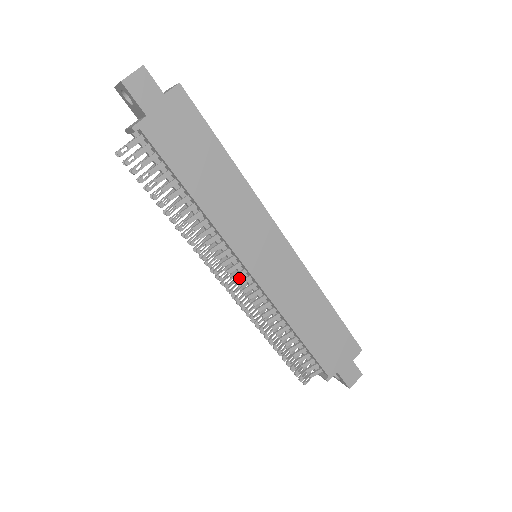
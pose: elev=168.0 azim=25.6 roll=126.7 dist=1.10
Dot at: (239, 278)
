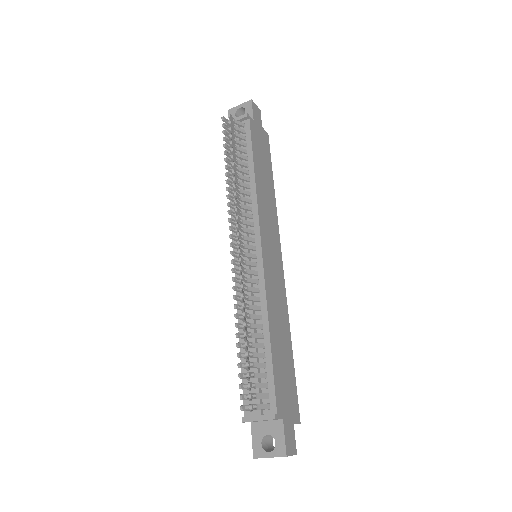
Dot at: occluded
